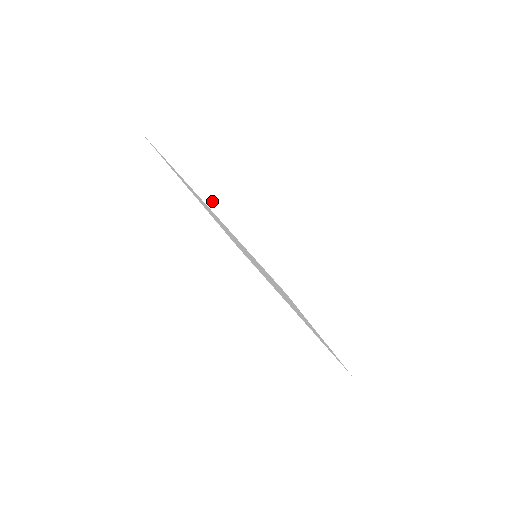
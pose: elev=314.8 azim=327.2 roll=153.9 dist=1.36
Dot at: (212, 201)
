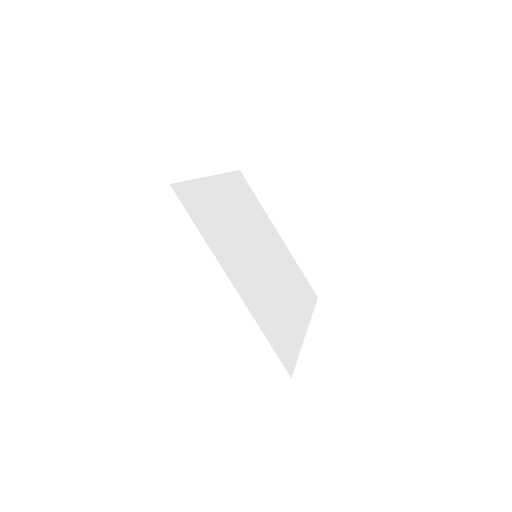
Dot at: (276, 238)
